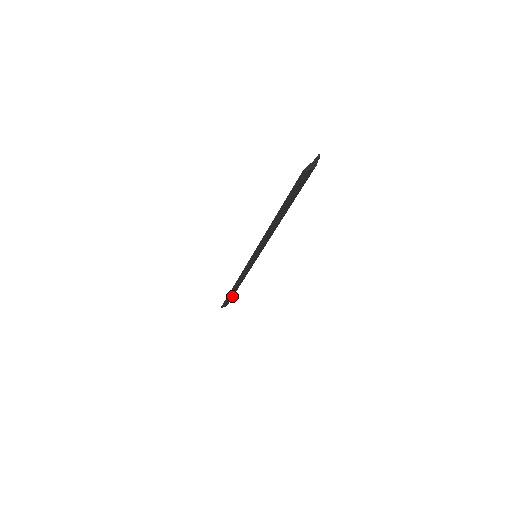
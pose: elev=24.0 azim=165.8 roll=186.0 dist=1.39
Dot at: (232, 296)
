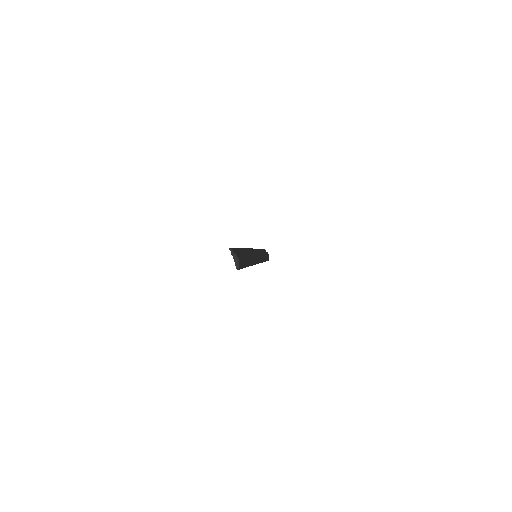
Dot at: occluded
